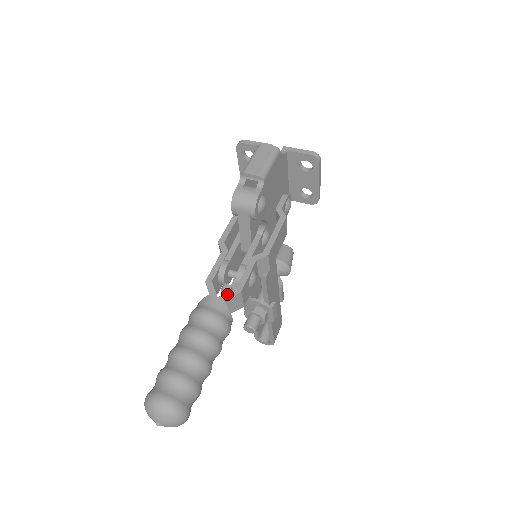
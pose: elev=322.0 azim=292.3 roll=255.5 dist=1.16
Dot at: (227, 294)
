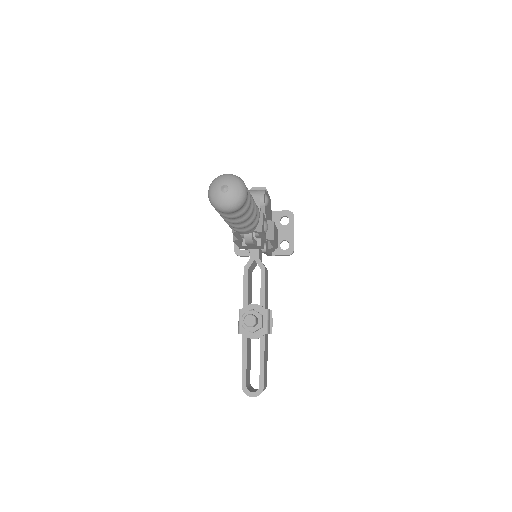
Dot at: occluded
